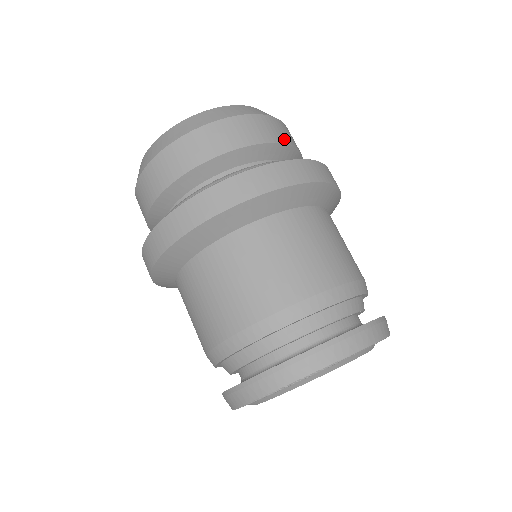
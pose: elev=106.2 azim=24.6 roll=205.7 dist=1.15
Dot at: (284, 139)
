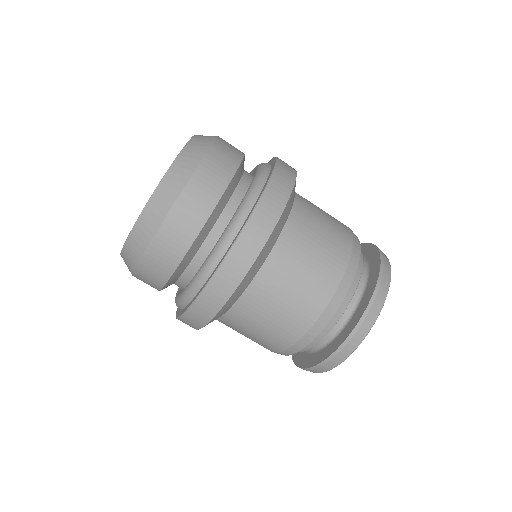
Dot at: (231, 168)
